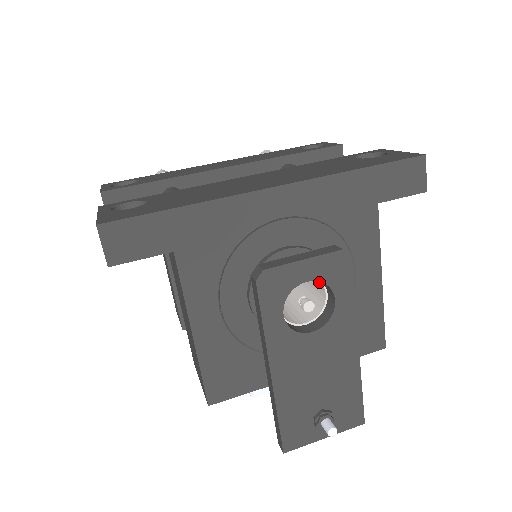
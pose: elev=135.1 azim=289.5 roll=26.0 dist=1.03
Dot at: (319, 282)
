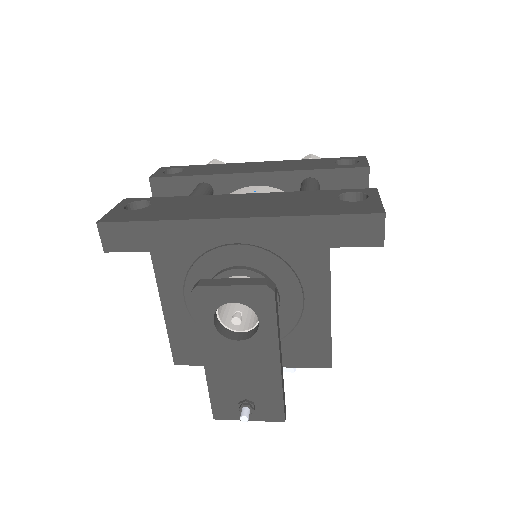
Dot at: occluded
